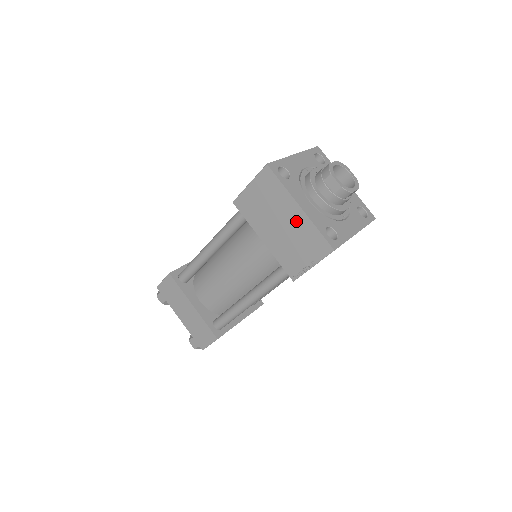
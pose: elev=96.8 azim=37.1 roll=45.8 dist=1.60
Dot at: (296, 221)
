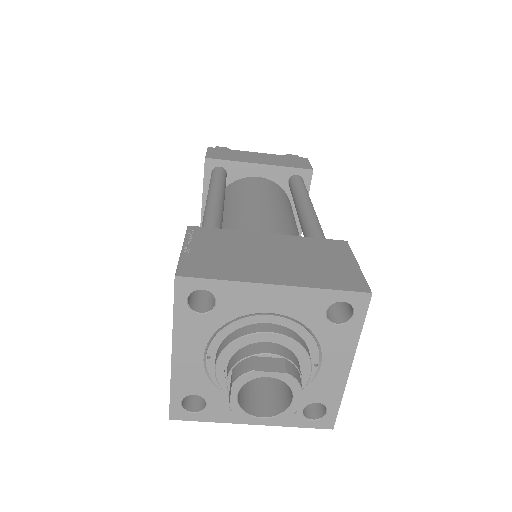
Dot at: occluded
